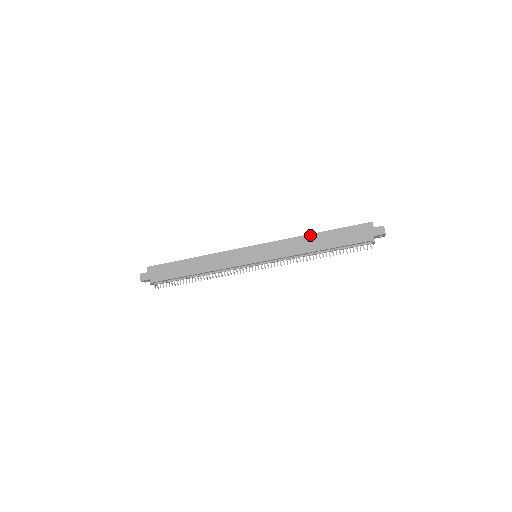
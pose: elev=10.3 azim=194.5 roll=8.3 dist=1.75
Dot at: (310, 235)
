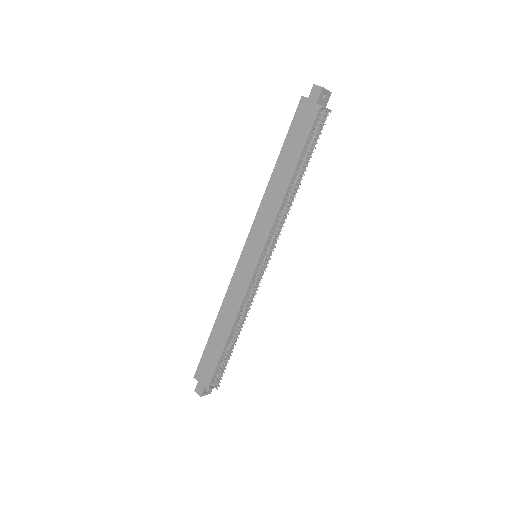
Dot at: (271, 179)
